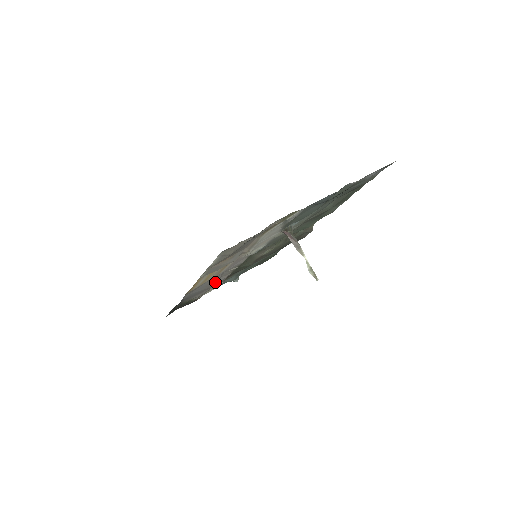
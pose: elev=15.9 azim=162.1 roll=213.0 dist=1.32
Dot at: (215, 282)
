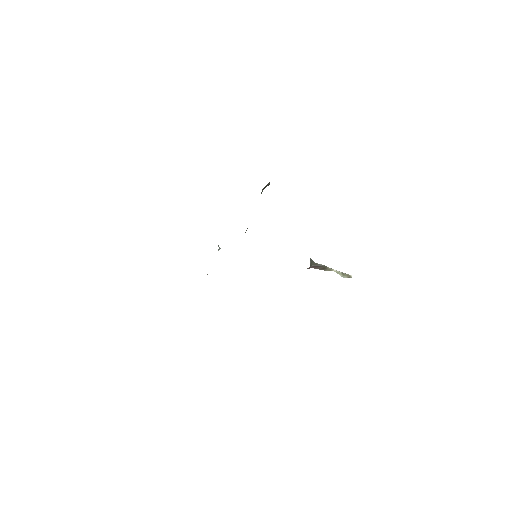
Dot at: occluded
